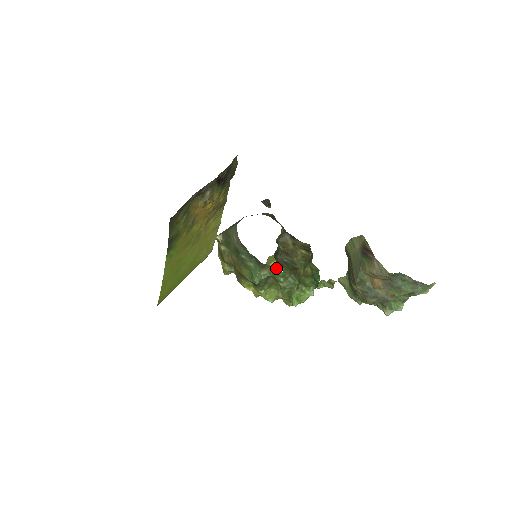
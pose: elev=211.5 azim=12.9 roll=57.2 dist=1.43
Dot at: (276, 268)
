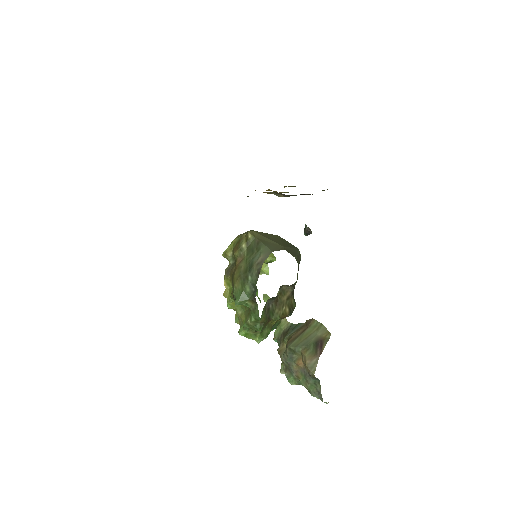
Dot at: occluded
